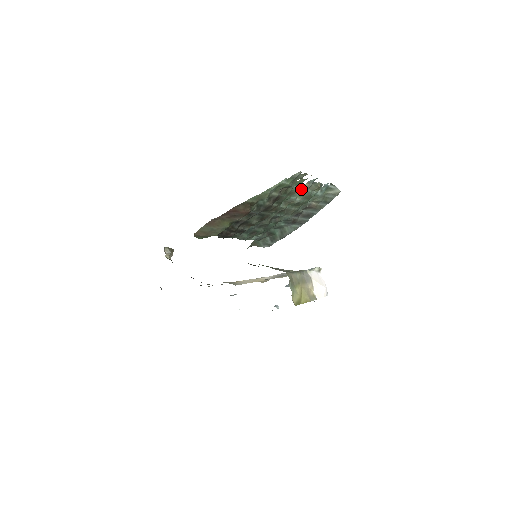
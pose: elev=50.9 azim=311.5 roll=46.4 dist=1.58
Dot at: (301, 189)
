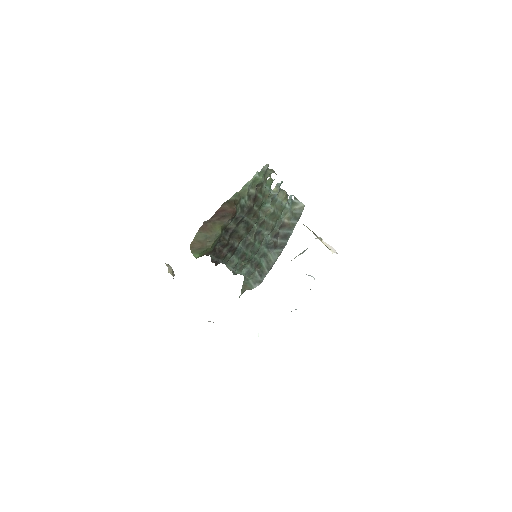
Dot at: (272, 194)
